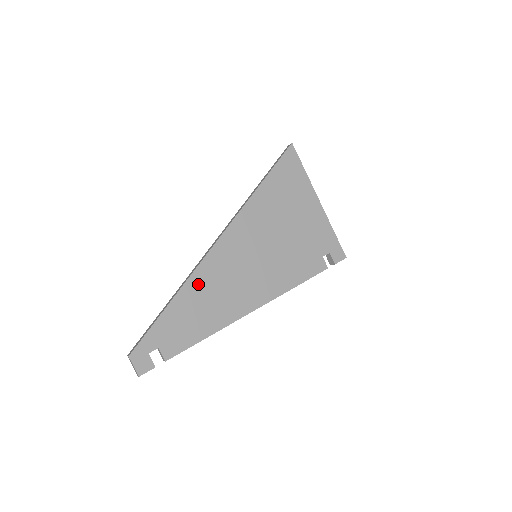
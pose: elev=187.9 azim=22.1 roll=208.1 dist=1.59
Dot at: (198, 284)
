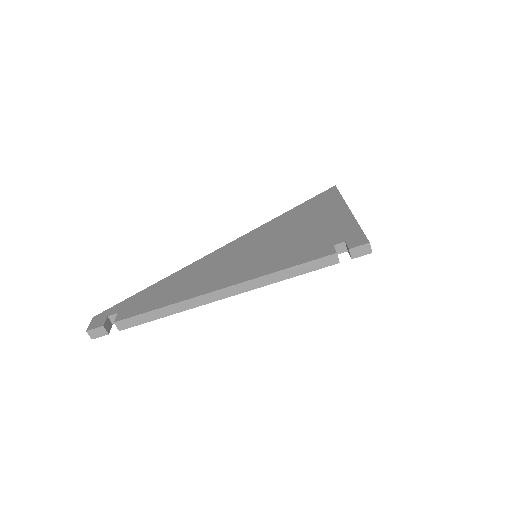
Dot at: (184, 273)
